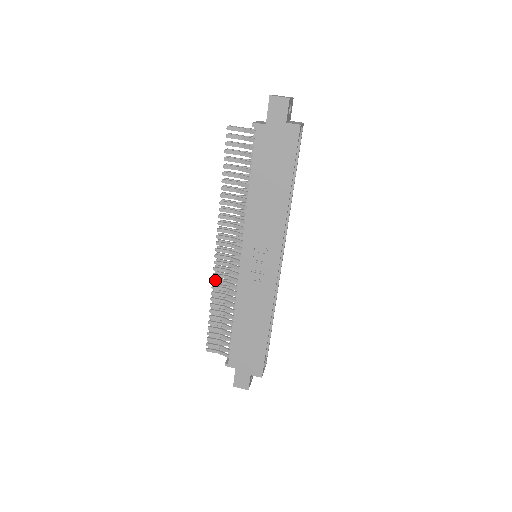
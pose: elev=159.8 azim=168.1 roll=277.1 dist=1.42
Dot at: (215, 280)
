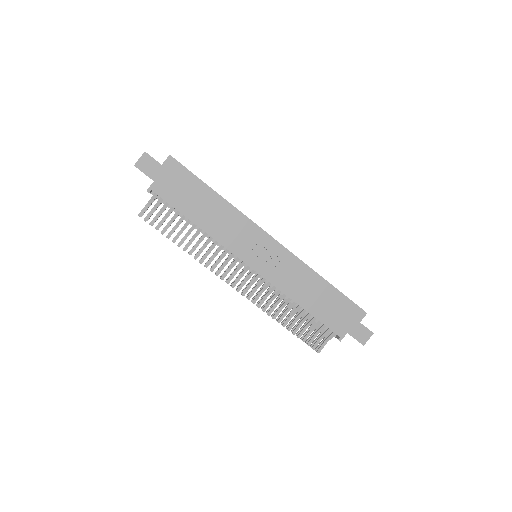
Dot at: (258, 304)
